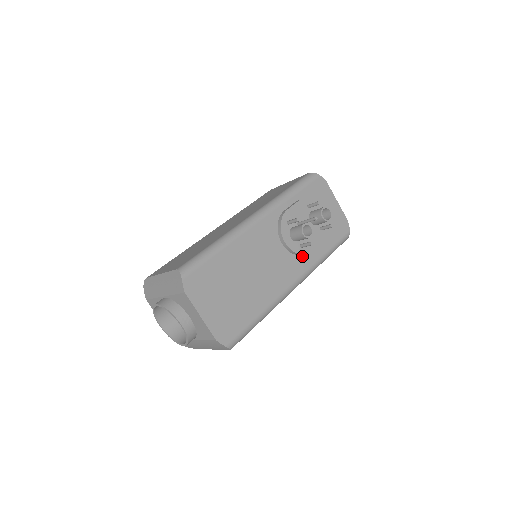
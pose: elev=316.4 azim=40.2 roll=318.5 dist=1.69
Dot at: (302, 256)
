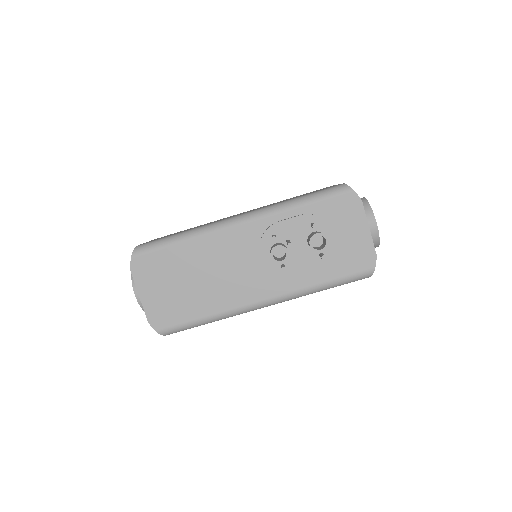
Dot at: (284, 277)
